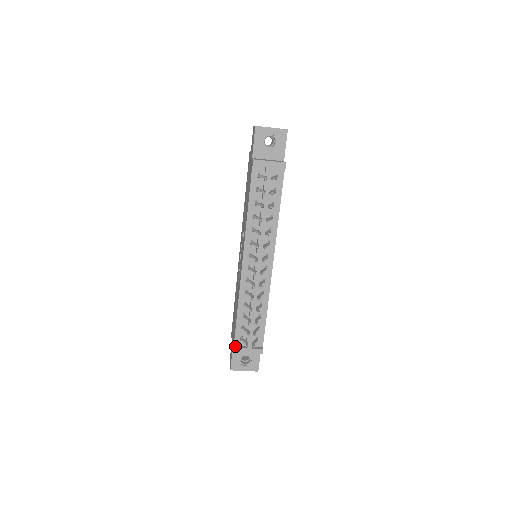
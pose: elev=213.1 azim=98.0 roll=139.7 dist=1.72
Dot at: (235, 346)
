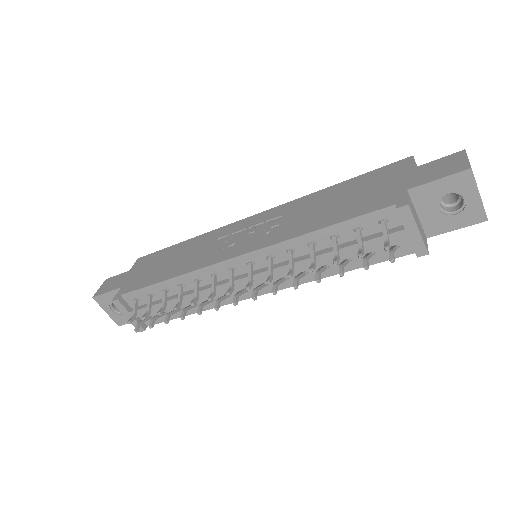
Dot at: (121, 298)
